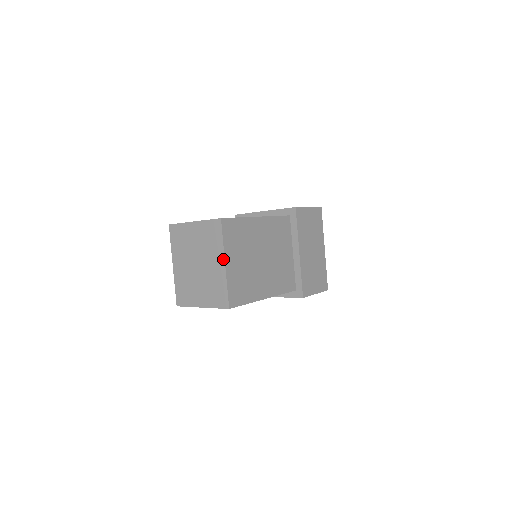
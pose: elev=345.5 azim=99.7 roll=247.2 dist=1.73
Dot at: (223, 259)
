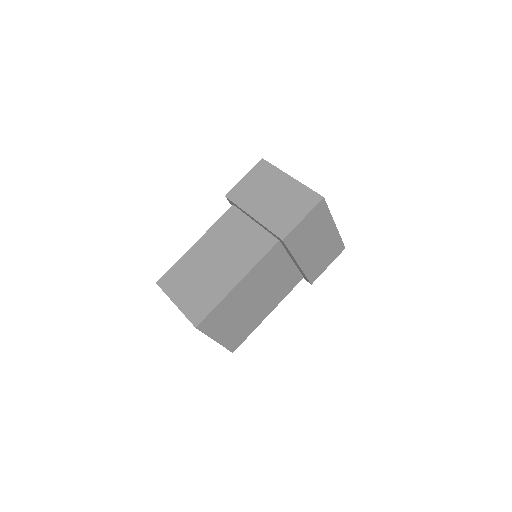
Dot at: occluded
